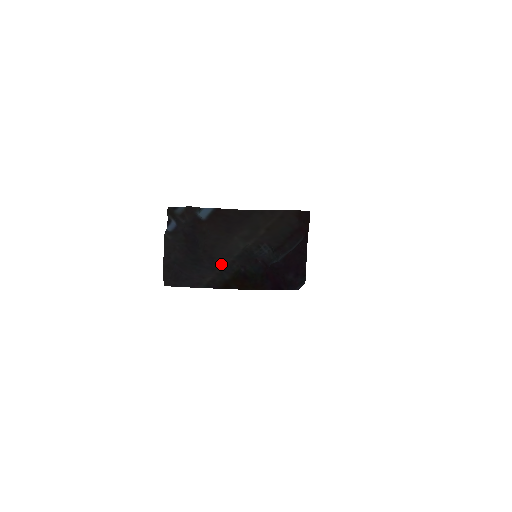
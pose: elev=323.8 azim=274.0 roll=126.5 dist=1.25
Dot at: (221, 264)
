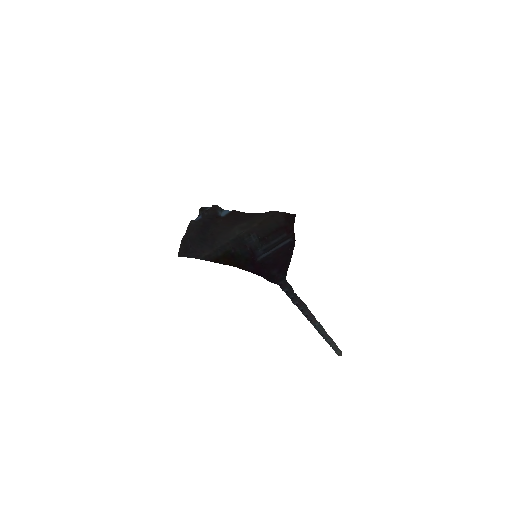
Dot at: (219, 244)
